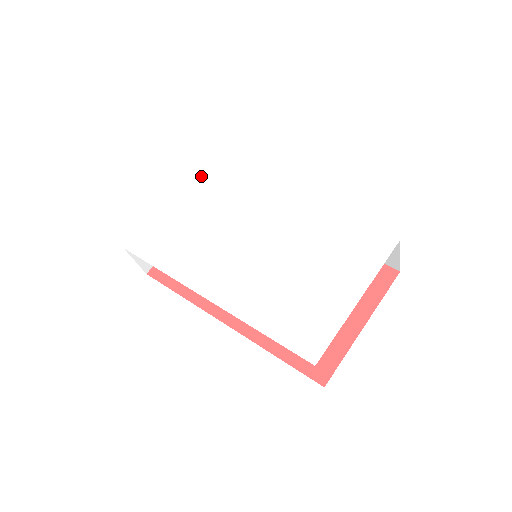
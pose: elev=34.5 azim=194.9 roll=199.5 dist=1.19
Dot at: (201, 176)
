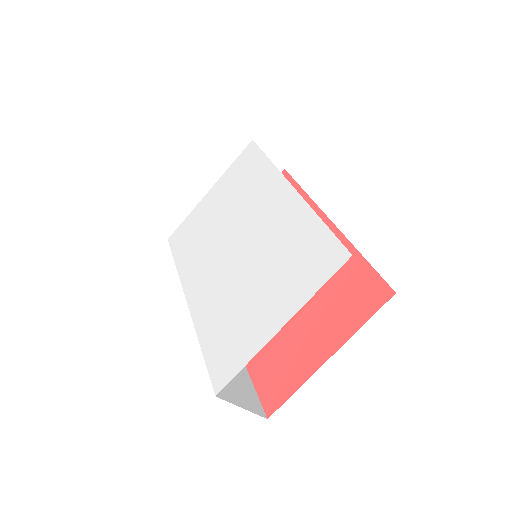
Dot at: (237, 165)
